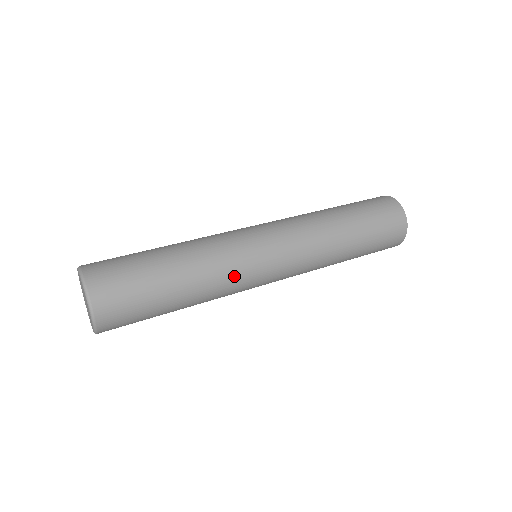
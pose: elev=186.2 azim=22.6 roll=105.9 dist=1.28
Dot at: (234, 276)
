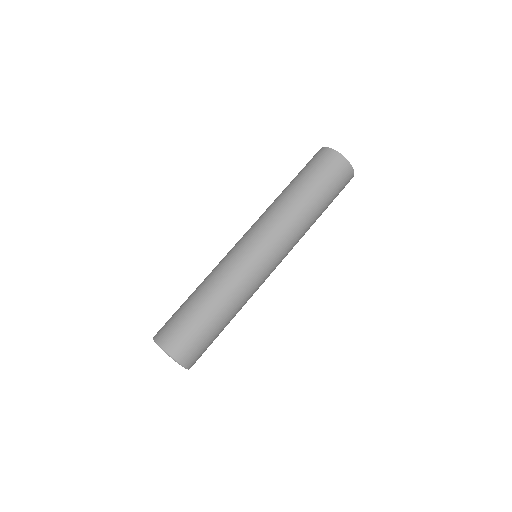
Dot at: (242, 278)
